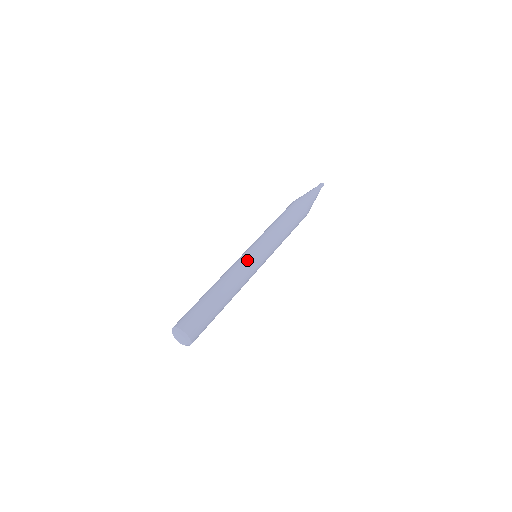
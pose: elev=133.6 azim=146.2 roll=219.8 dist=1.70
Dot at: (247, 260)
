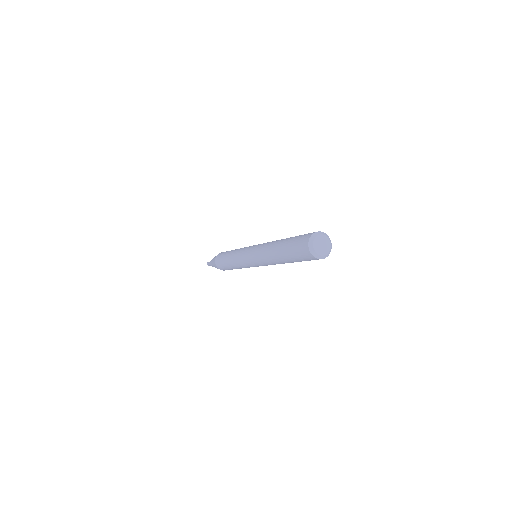
Dot at: occluded
